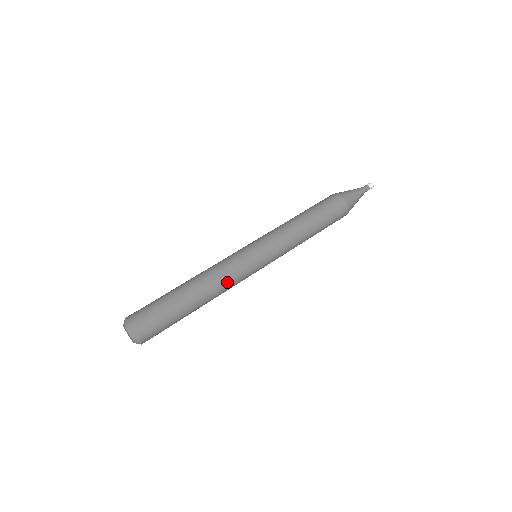
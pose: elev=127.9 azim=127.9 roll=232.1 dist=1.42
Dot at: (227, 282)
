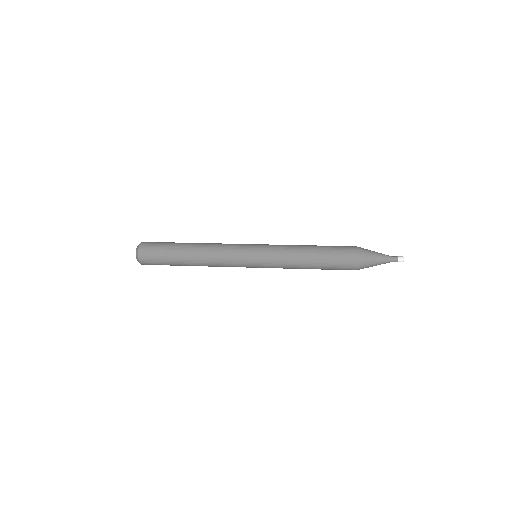
Dot at: (217, 262)
